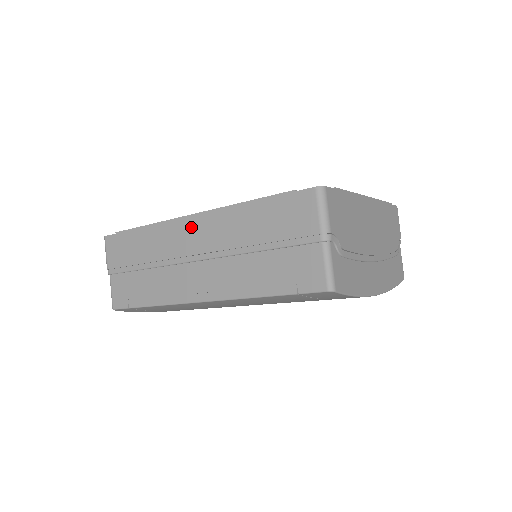
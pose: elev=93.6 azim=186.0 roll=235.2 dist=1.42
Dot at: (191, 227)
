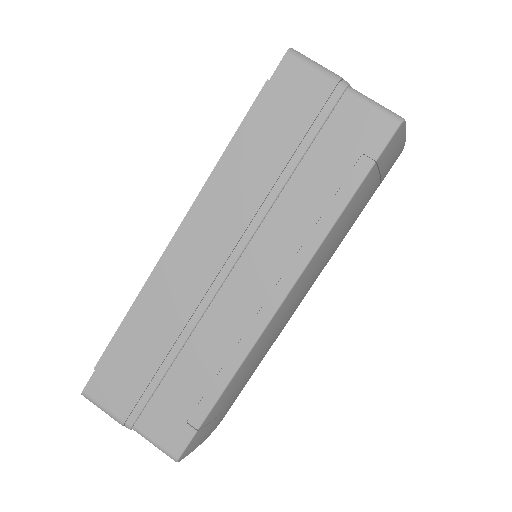
Dot at: (188, 245)
